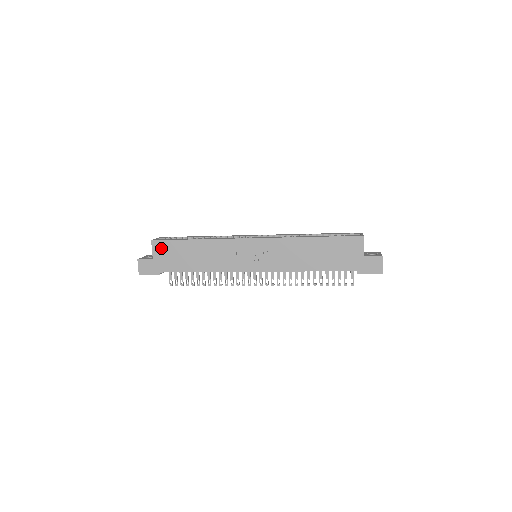
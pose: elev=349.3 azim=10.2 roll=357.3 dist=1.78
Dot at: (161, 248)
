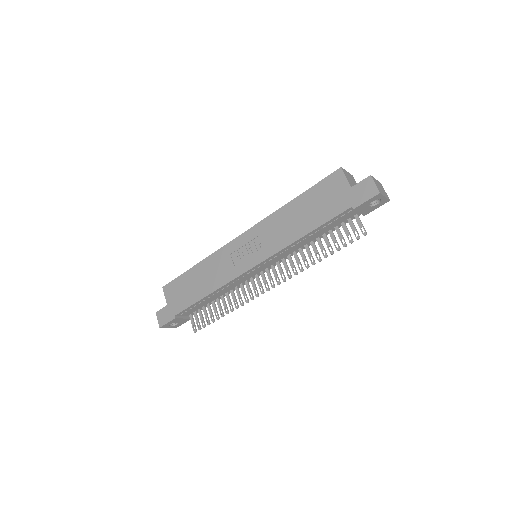
Dot at: (171, 290)
